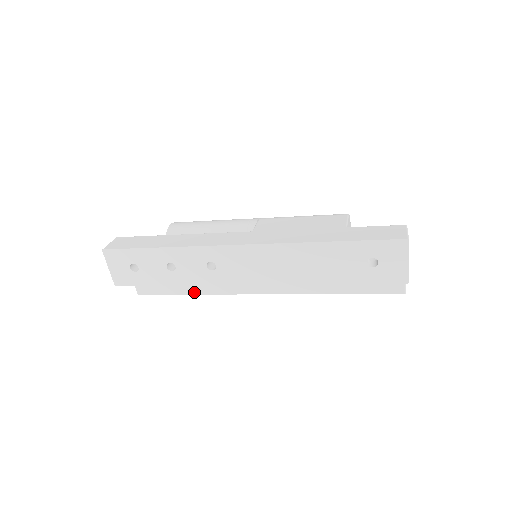
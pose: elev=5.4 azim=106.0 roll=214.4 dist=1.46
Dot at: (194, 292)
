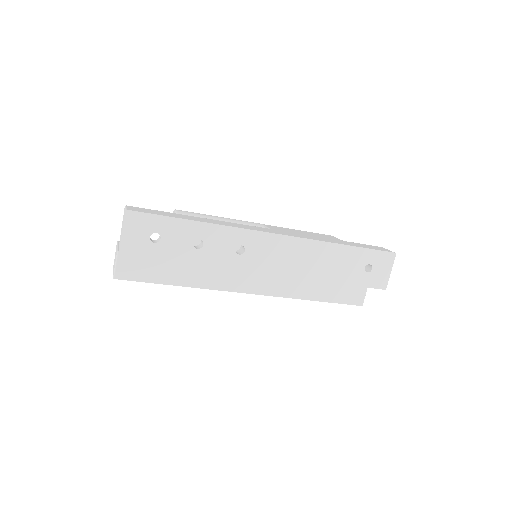
Dot at: (184, 284)
